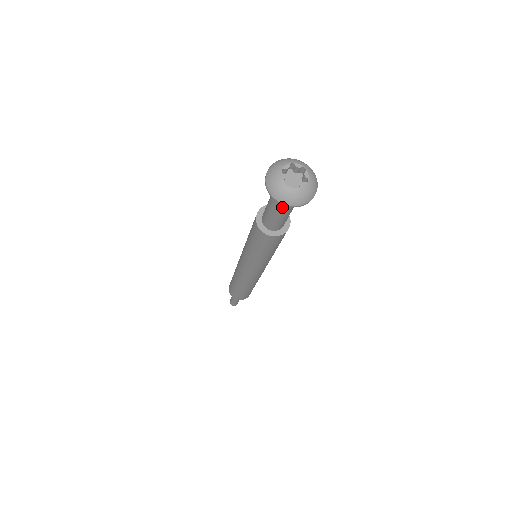
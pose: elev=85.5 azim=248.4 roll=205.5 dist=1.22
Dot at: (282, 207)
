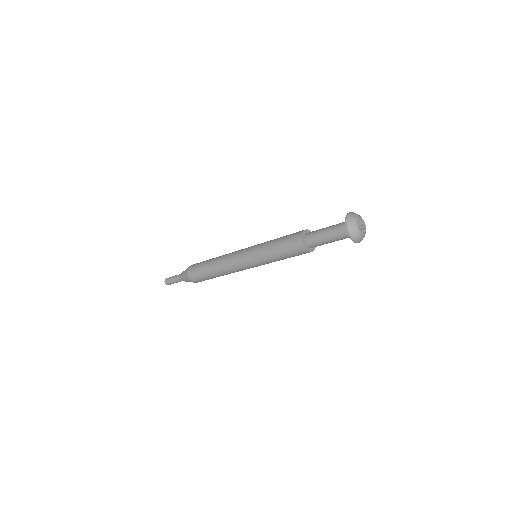
Dot at: (336, 235)
